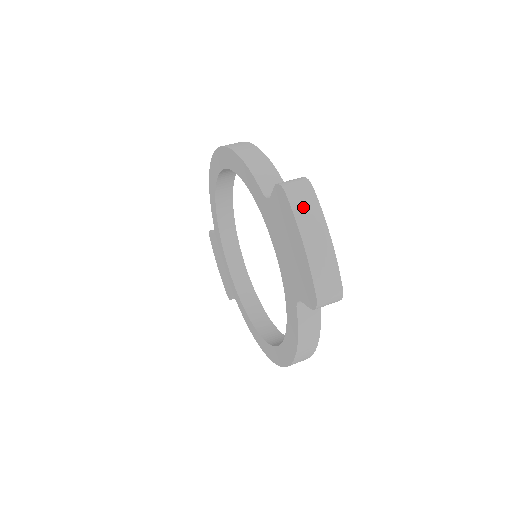
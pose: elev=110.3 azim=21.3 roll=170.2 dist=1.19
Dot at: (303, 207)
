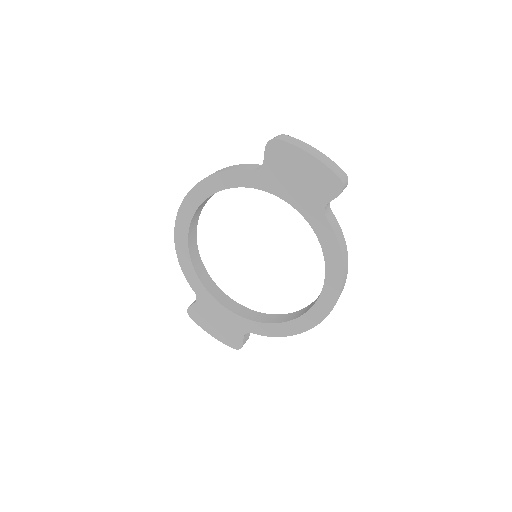
Dot at: (292, 141)
